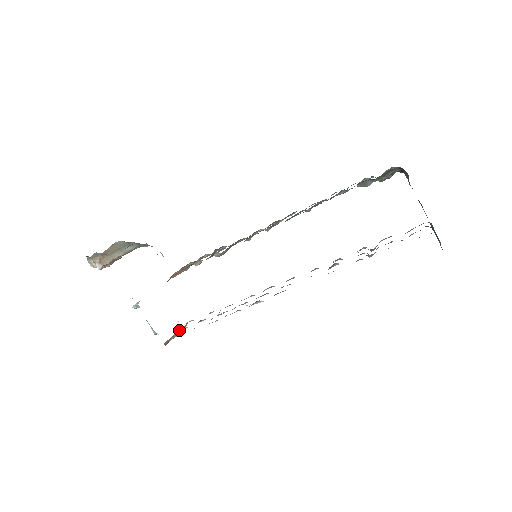
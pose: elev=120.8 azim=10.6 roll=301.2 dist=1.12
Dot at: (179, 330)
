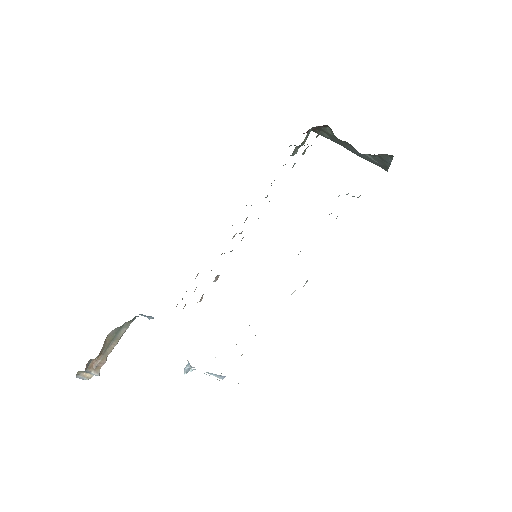
Dot at: occluded
